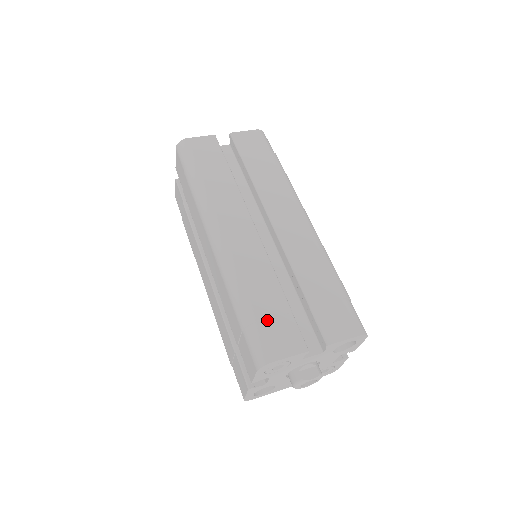
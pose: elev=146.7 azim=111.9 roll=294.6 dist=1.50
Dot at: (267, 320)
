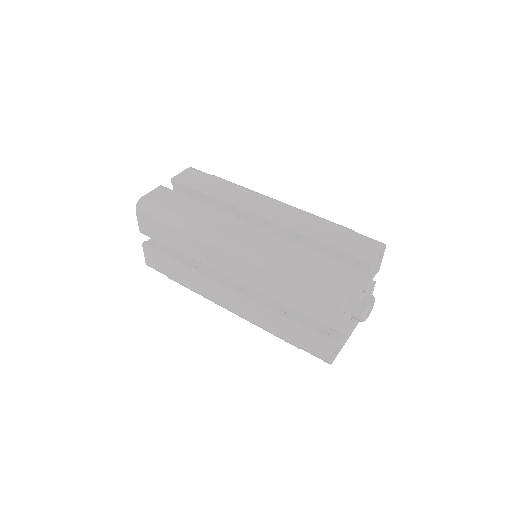
Dot at: (319, 271)
